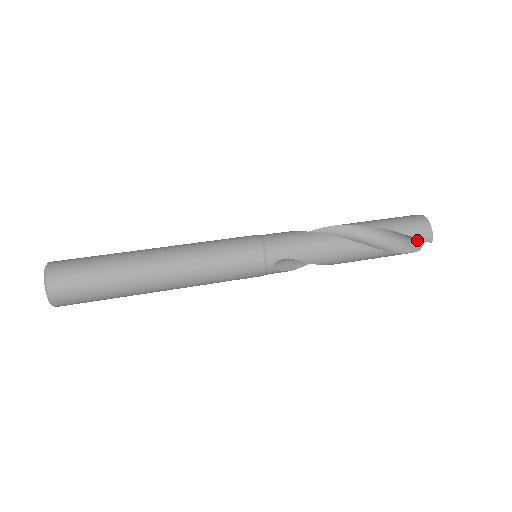
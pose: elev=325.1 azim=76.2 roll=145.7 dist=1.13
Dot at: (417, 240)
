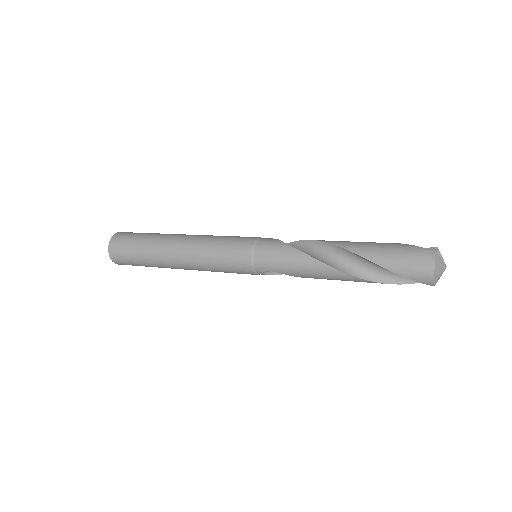
Dot at: occluded
